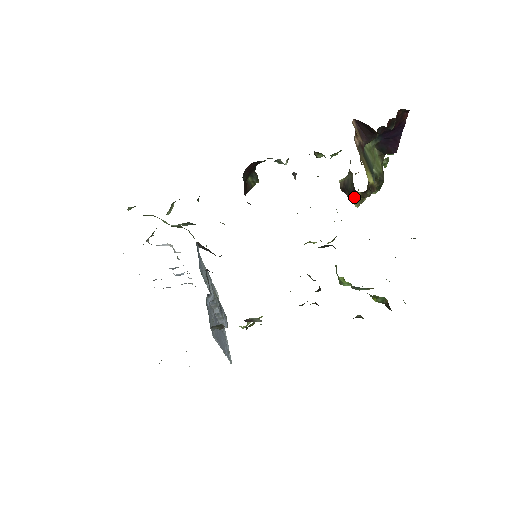
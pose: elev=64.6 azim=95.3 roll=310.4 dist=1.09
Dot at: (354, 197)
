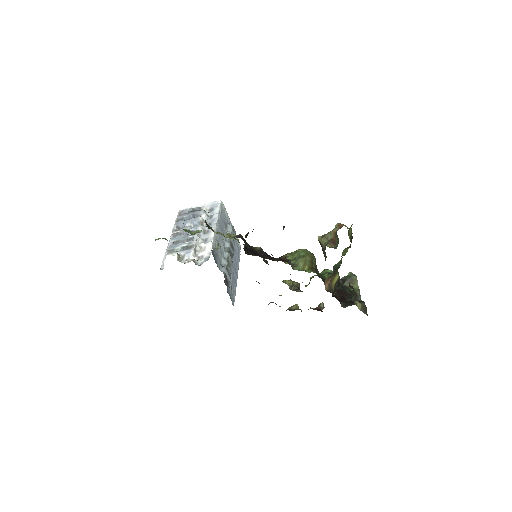
Dot at: occluded
